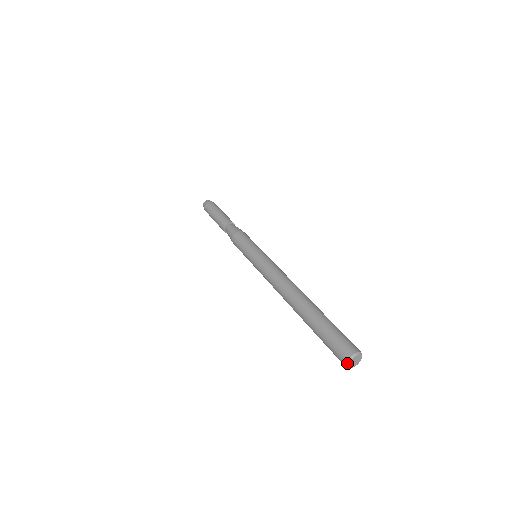
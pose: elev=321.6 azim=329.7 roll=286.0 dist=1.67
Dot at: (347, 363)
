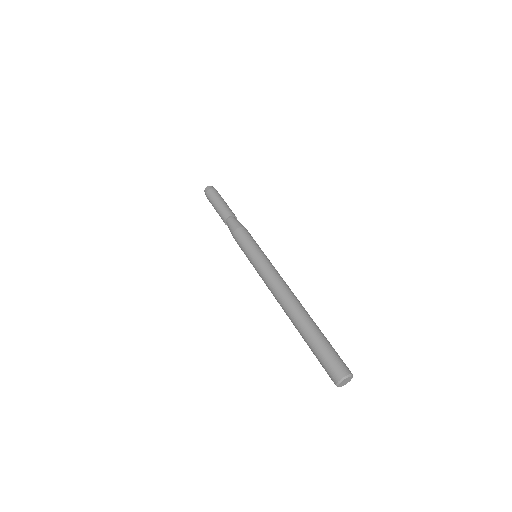
Dot at: (337, 385)
